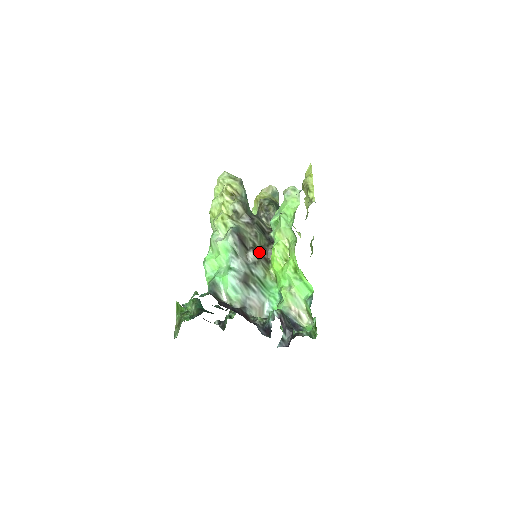
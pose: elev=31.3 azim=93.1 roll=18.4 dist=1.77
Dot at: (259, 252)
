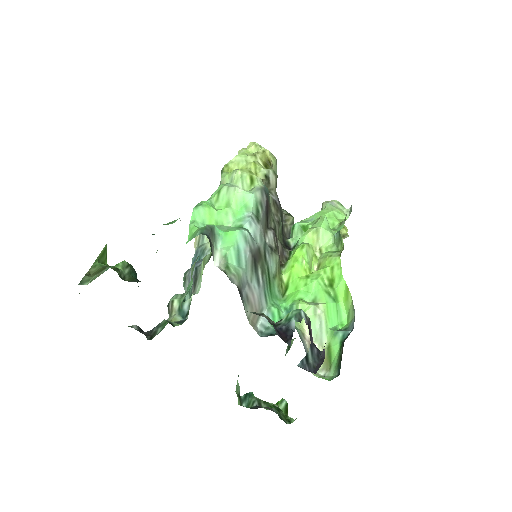
Dot at: (277, 243)
